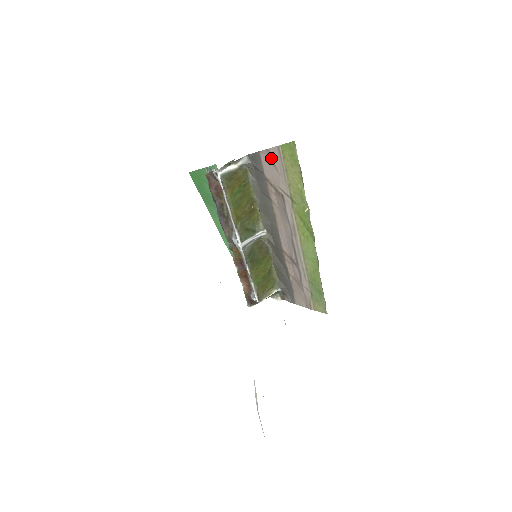
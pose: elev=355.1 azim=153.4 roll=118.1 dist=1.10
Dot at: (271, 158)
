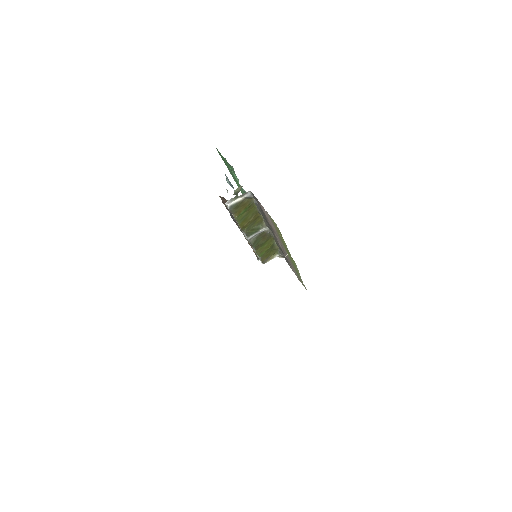
Dot at: occluded
